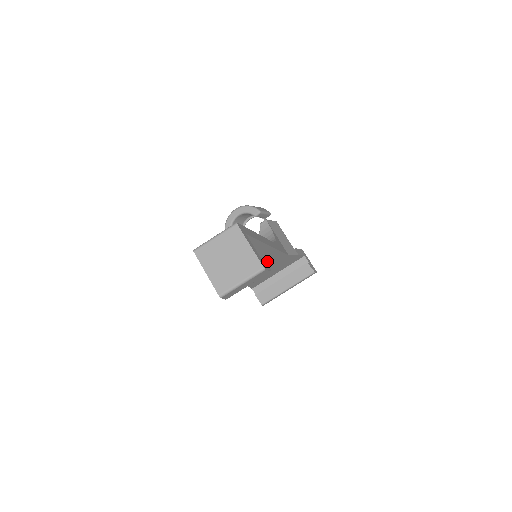
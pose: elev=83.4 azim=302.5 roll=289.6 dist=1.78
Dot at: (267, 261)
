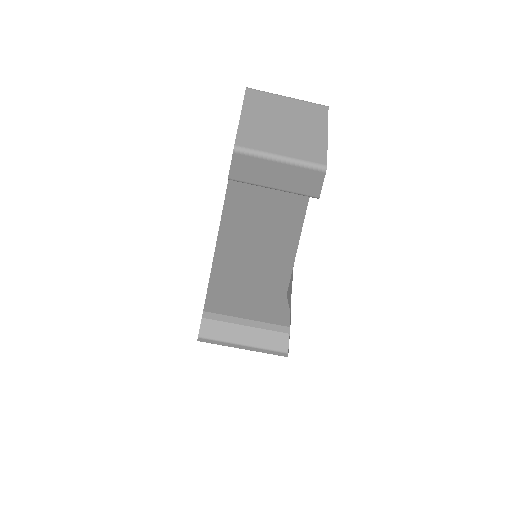
Dot at: (266, 267)
